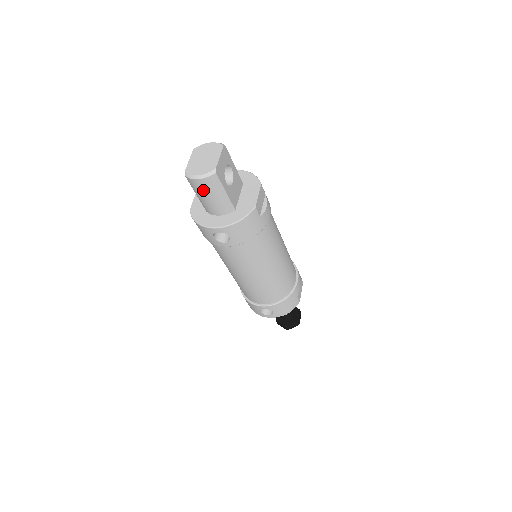
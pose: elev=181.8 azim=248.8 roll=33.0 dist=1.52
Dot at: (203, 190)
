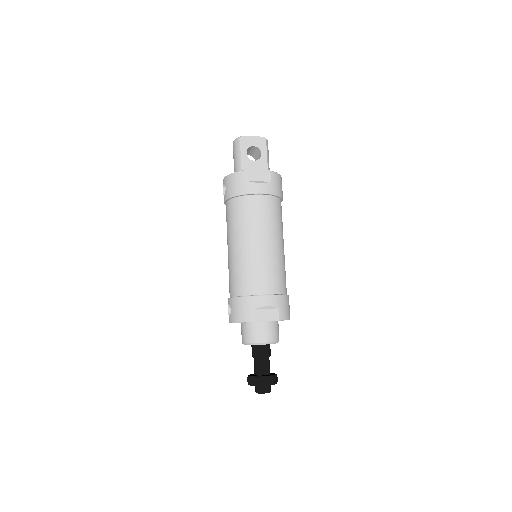
Dot at: (234, 153)
